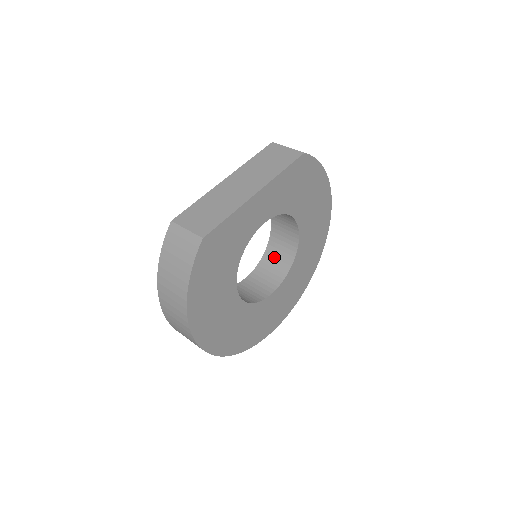
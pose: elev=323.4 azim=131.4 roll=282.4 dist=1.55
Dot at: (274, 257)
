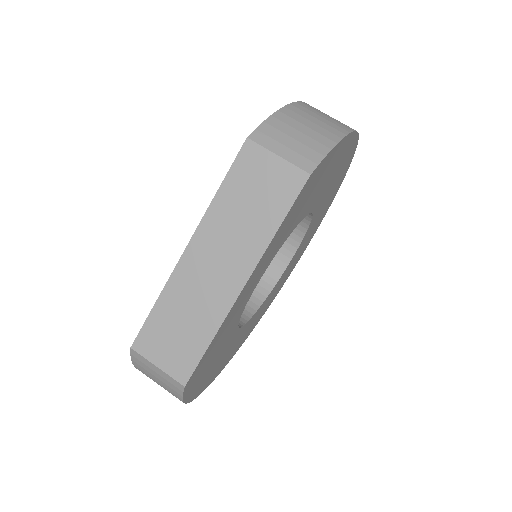
Dot at: occluded
